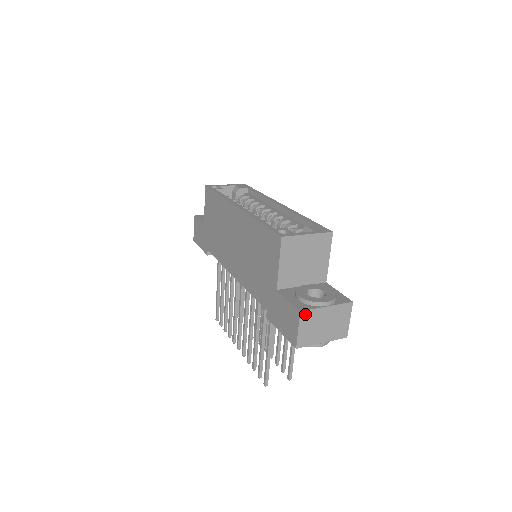
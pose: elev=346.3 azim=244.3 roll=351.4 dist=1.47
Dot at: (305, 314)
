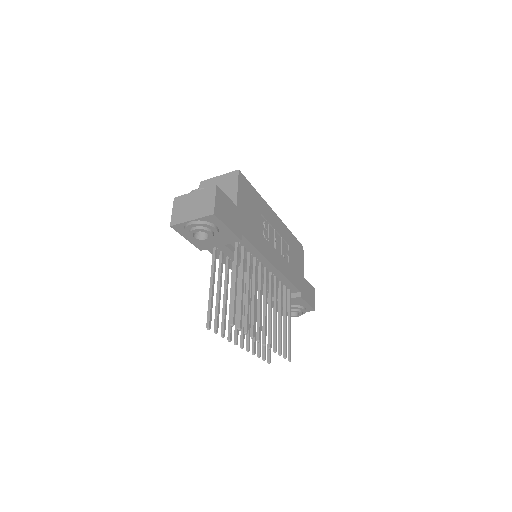
Dot at: (178, 199)
